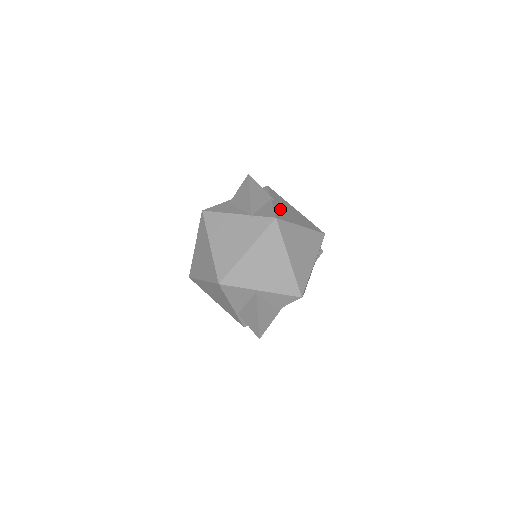
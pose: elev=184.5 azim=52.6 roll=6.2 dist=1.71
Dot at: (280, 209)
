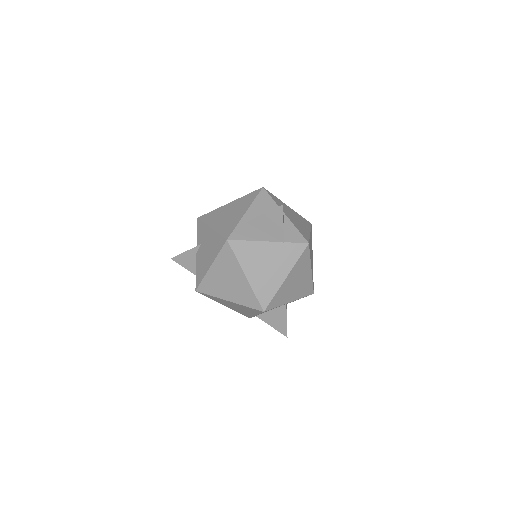
Dot at: (295, 222)
